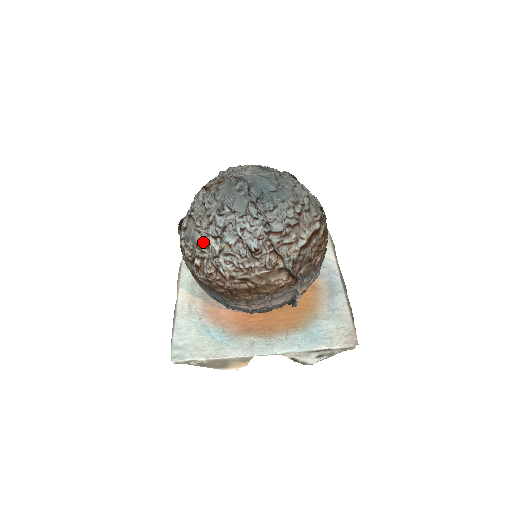
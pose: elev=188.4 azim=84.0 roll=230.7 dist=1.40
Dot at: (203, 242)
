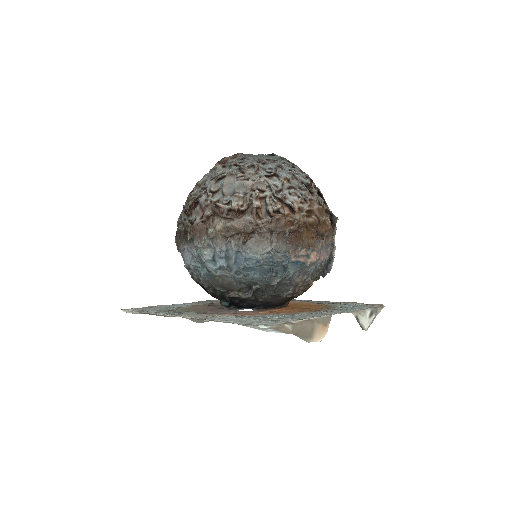
Dot at: (258, 183)
